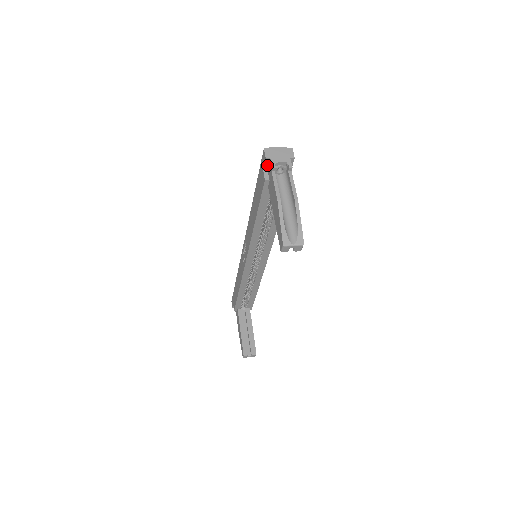
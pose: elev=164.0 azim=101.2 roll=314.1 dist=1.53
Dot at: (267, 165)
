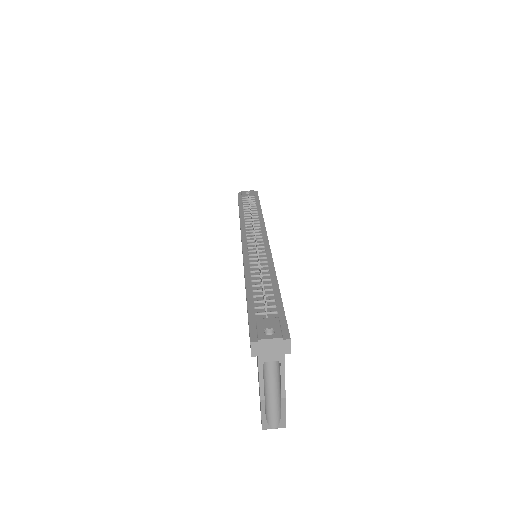
Dot at: occluded
